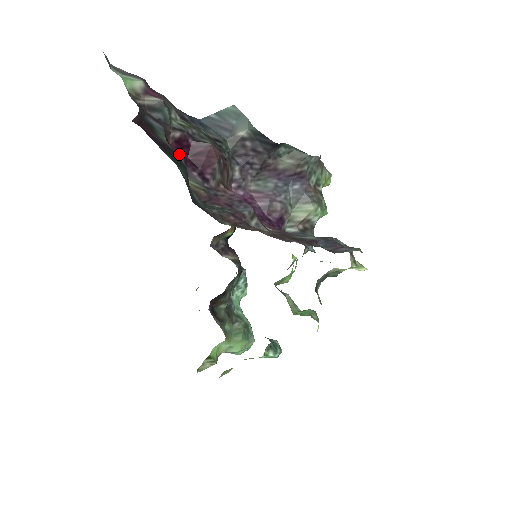
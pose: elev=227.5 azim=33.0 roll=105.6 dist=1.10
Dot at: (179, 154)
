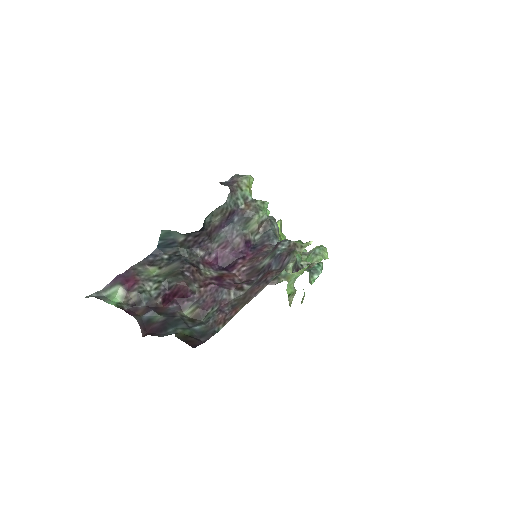
Dot at: (170, 304)
